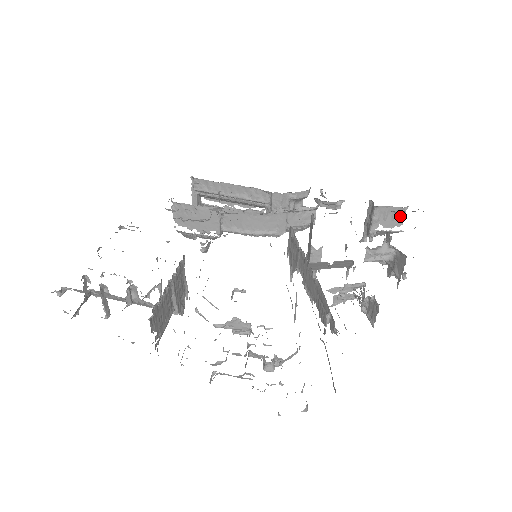
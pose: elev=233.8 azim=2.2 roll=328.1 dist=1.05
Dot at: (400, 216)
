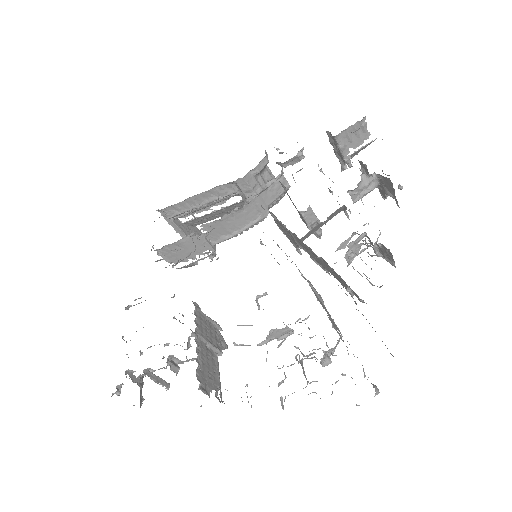
Dot at: (363, 129)
